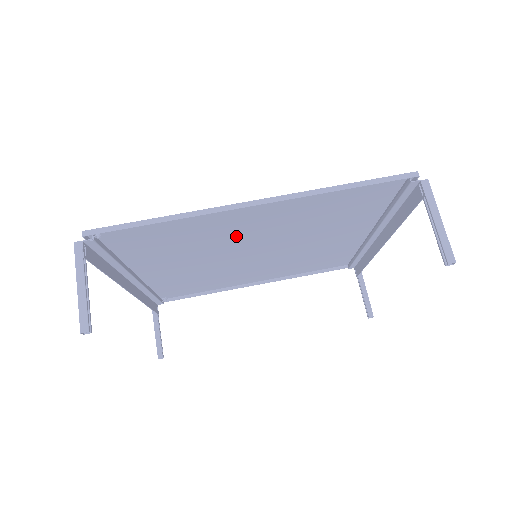
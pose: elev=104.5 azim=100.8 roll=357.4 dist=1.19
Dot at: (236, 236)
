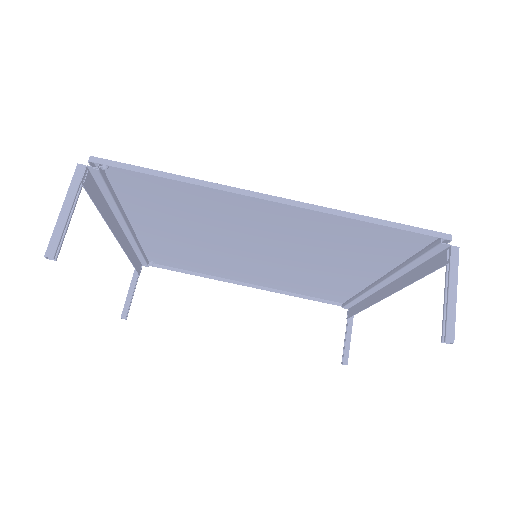
Dot at: (244, 227)
